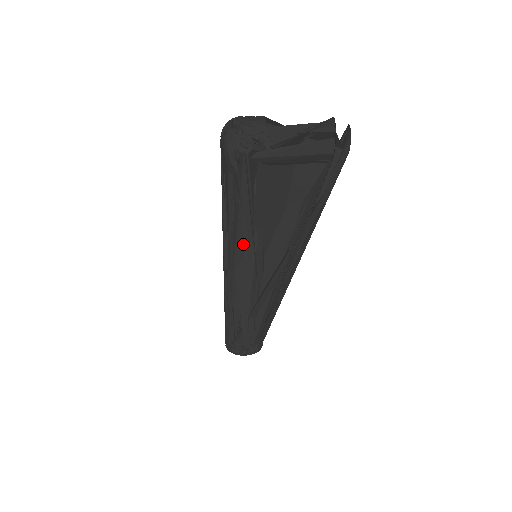
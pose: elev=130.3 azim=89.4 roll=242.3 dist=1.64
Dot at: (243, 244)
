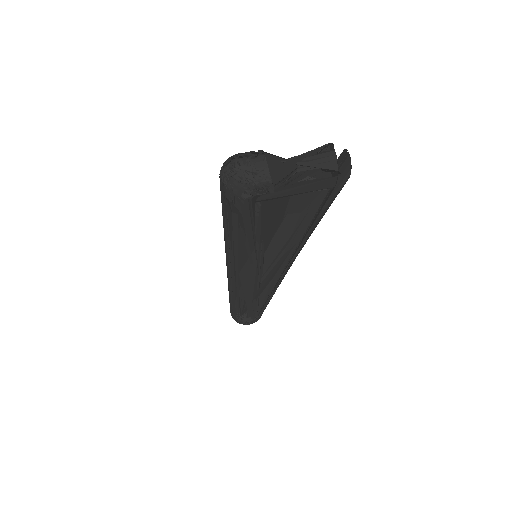
Dot at: (246, 255)
